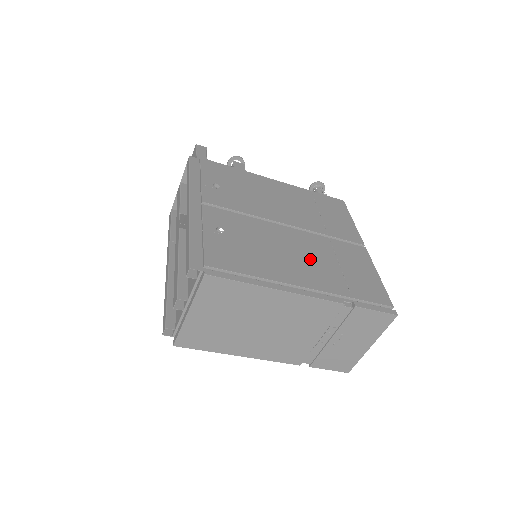
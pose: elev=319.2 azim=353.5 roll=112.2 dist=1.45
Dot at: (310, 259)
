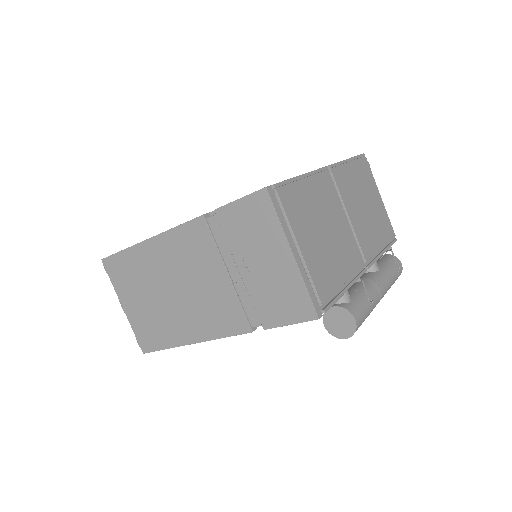
Dot at: occluded
